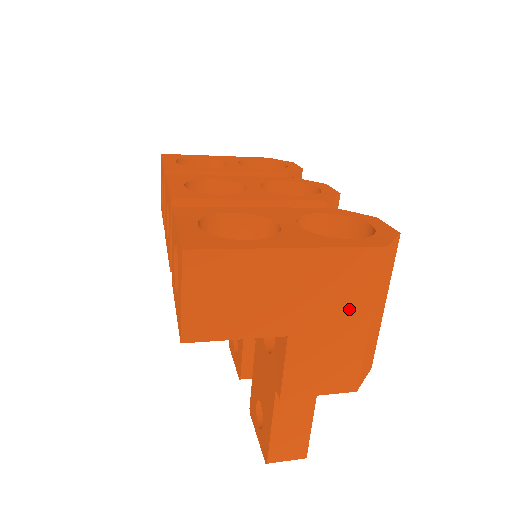
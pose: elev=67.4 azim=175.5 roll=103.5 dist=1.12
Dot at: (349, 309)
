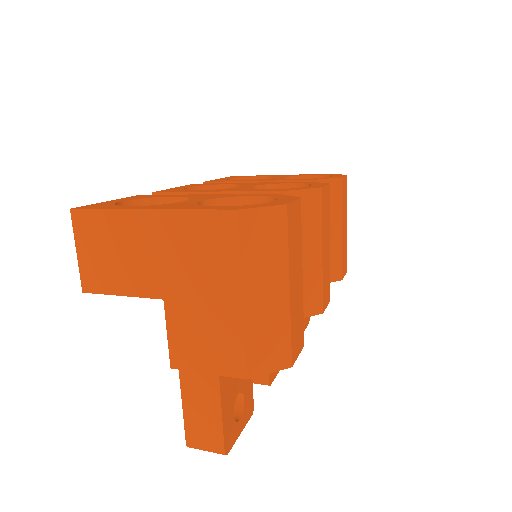
Dot at: (215, 278)
